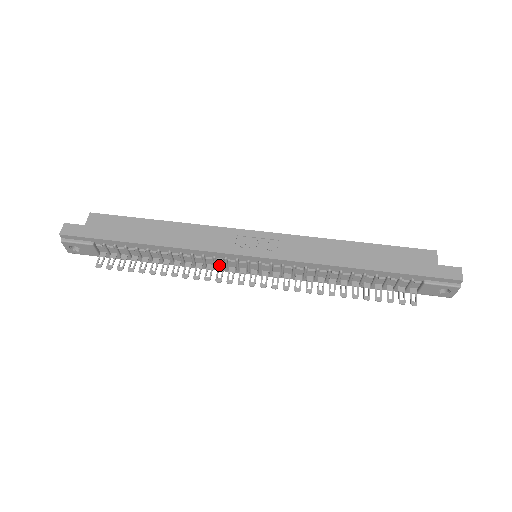
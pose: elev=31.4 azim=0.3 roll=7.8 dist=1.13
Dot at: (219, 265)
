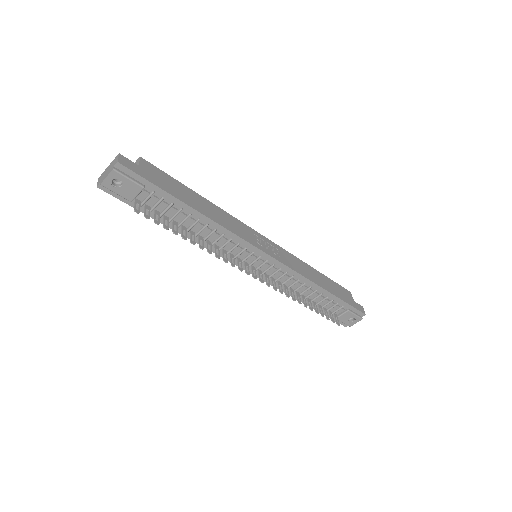
Dot at: (231, 253)
